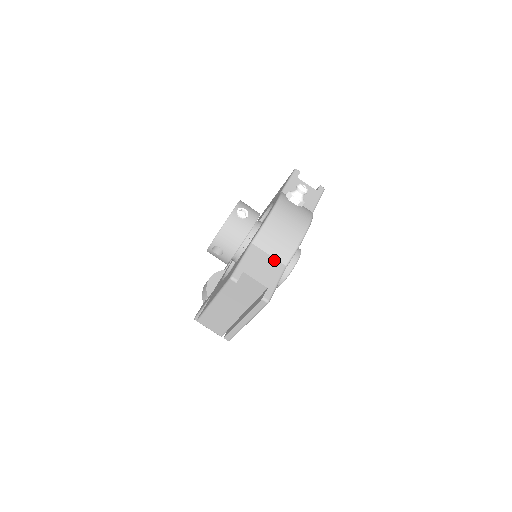
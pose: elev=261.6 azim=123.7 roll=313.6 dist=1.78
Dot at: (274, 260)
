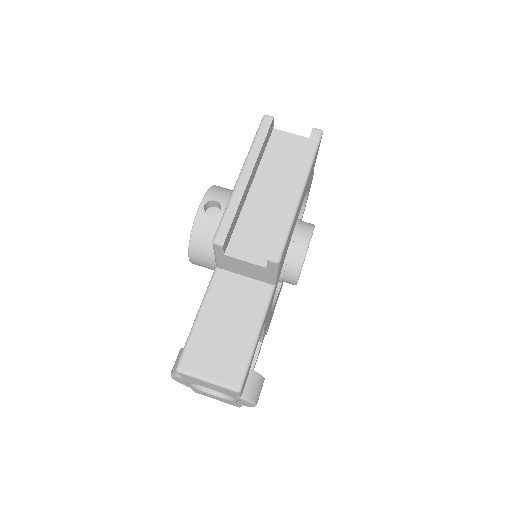
Dot at: occluded
